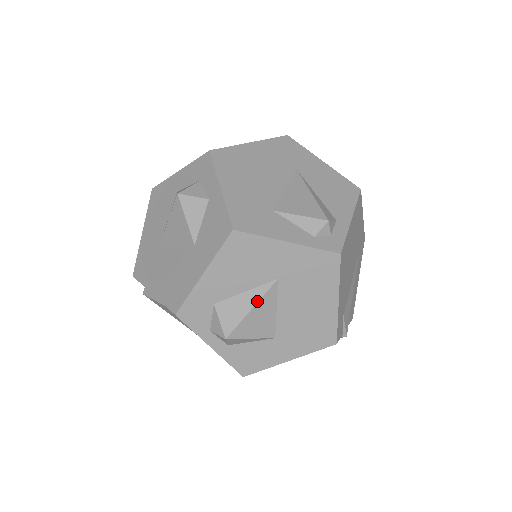
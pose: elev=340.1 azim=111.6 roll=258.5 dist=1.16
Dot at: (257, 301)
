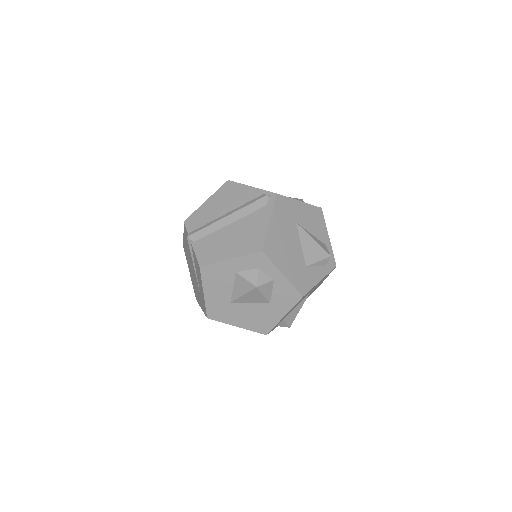
Dot at: occluded
